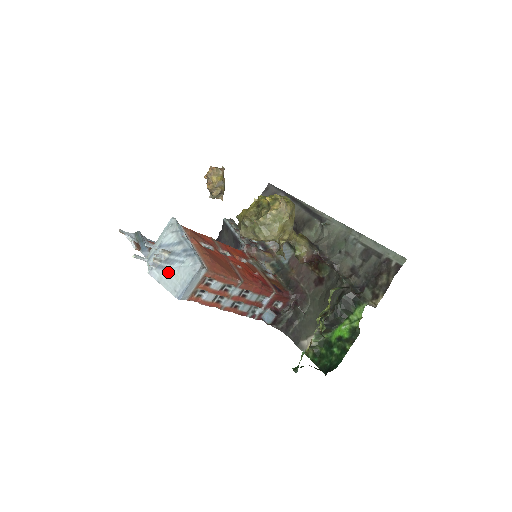
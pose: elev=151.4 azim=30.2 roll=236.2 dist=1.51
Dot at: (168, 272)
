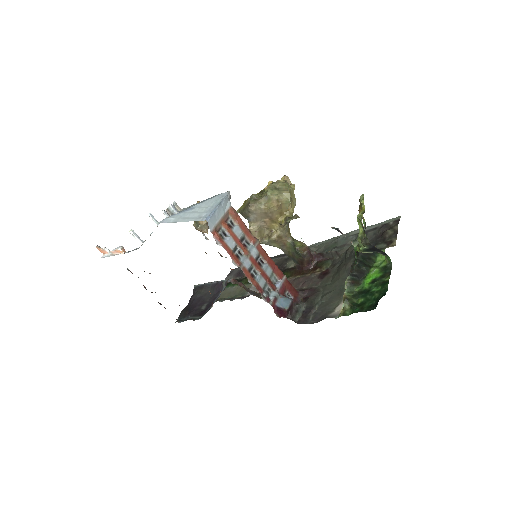
Dot at: (187, 211)
